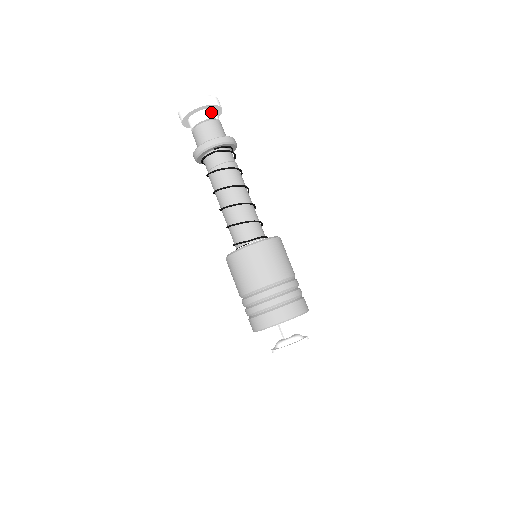
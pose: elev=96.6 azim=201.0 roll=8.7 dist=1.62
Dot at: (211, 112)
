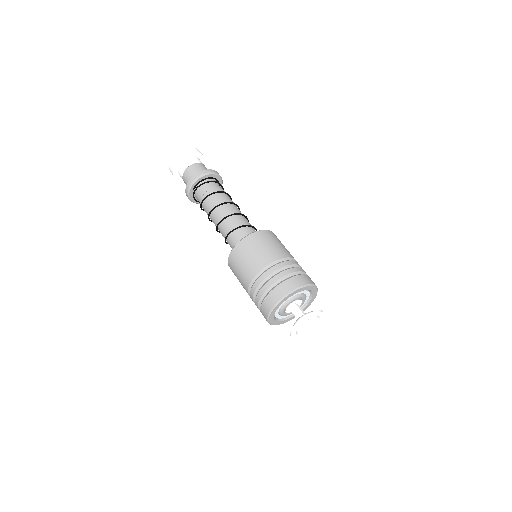
Dot at: (186, 162)
